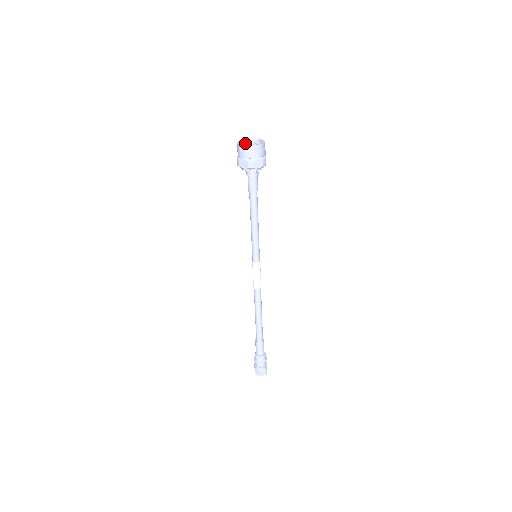
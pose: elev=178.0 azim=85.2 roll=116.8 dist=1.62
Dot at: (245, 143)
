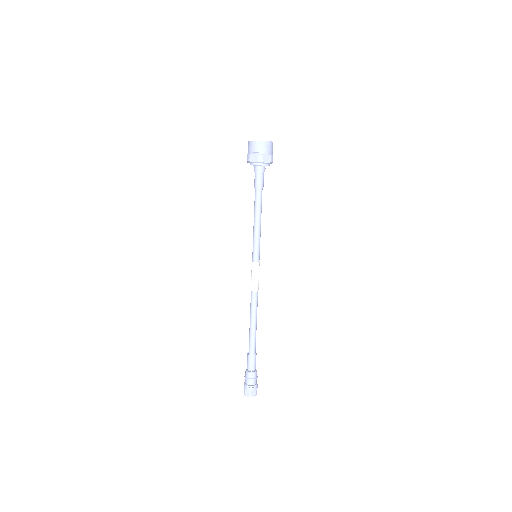
Dot at: occluded
